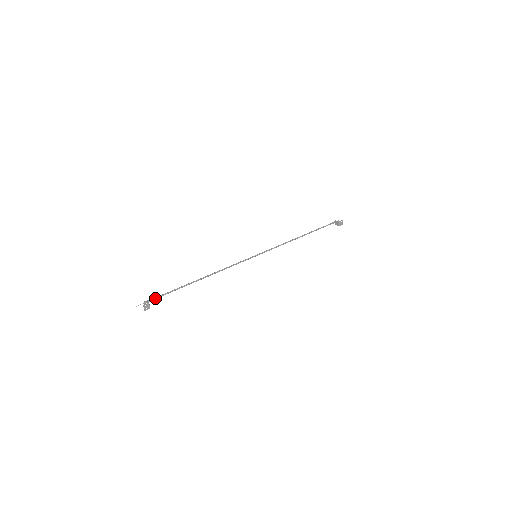
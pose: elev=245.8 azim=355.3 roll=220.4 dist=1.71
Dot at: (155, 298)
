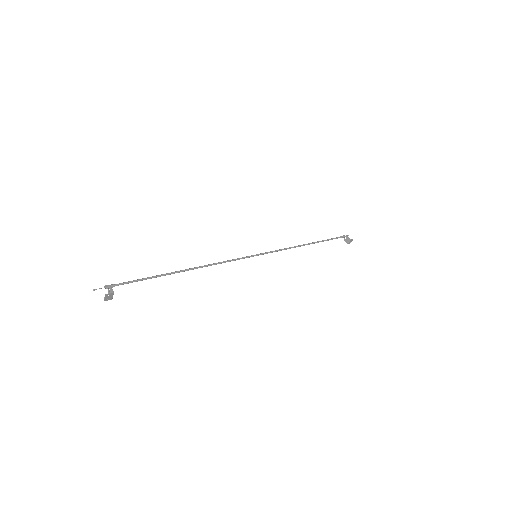
Dot at: (122, 284)
